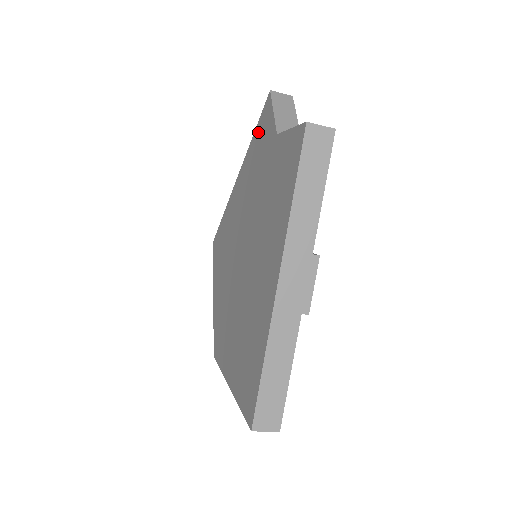
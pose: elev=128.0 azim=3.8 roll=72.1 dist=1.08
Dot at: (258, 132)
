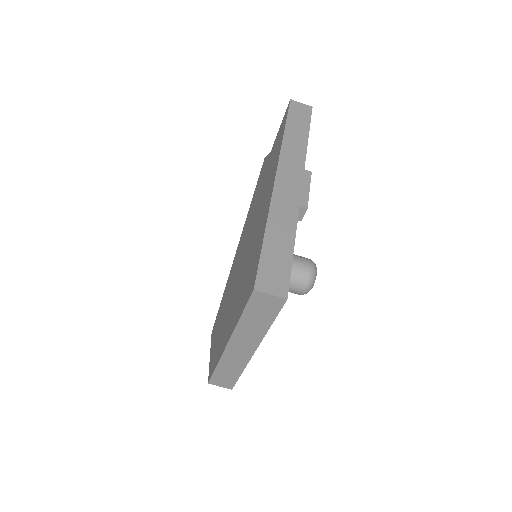
Dot at: (256, 188)
